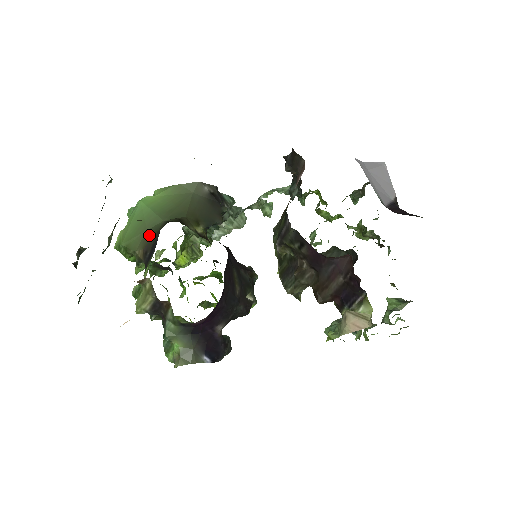
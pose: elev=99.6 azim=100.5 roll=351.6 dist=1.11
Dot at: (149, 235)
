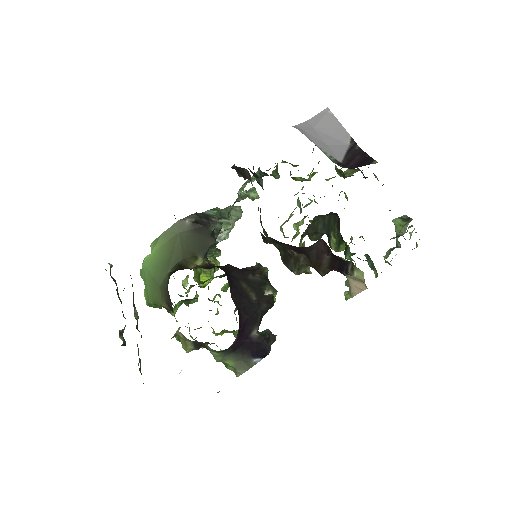
Dot at: (163, 290)
